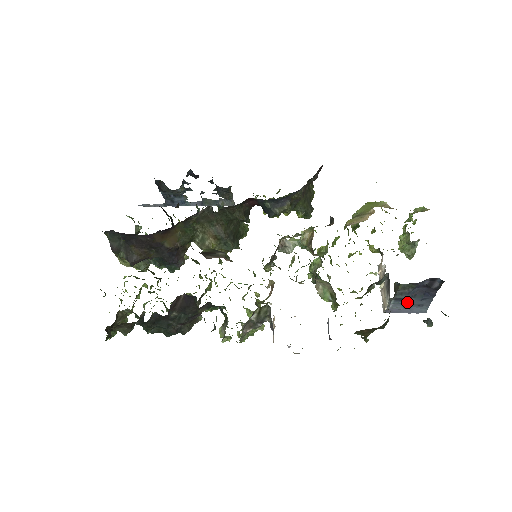
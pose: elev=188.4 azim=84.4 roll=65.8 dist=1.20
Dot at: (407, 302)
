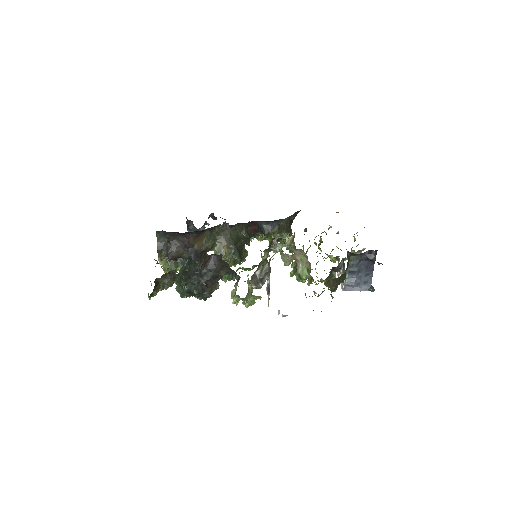
Dot at: (357, 278)
